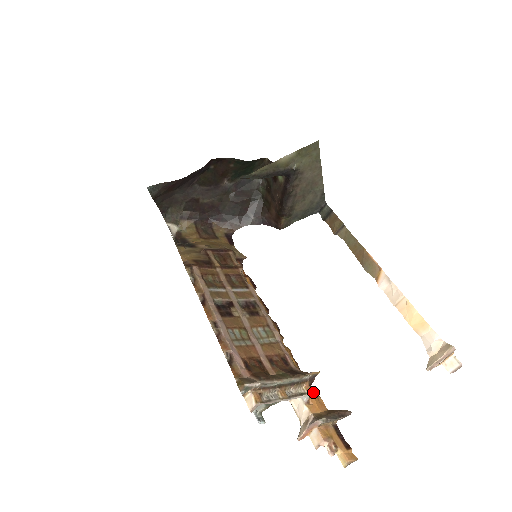
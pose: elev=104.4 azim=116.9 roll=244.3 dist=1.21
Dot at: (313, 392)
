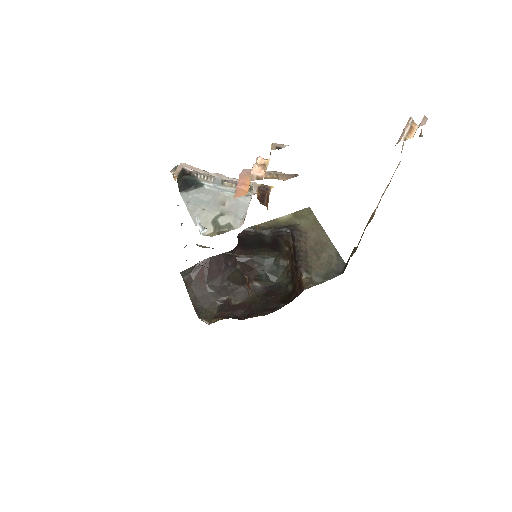
Dot at: occluded
